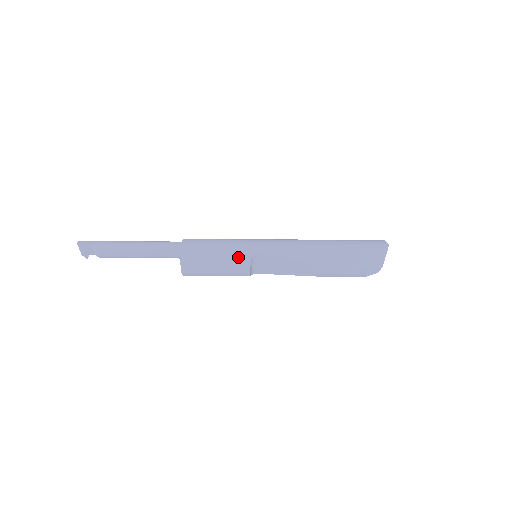
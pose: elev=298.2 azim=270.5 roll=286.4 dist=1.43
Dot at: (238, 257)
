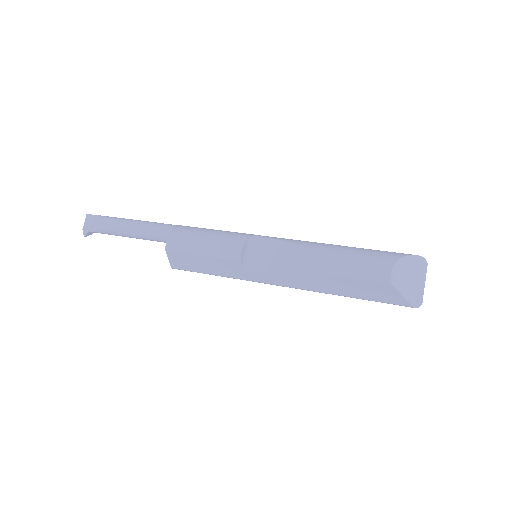
Dot at: (234, 235)
